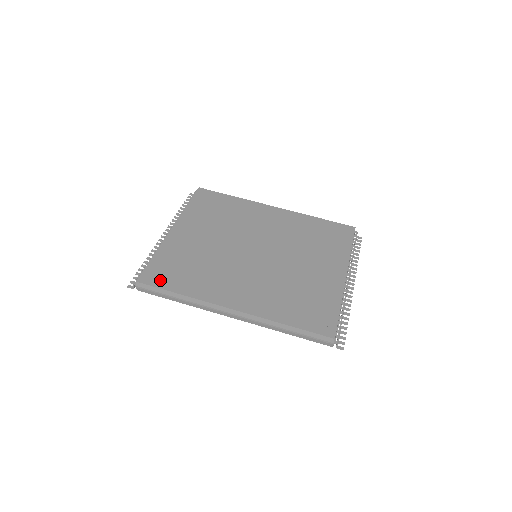
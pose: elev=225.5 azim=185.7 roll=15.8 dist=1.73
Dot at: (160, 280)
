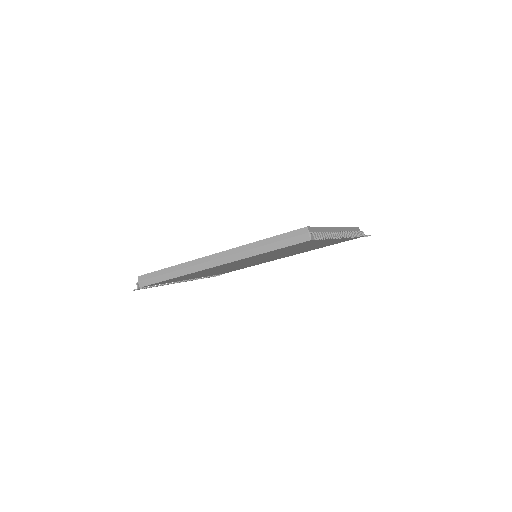
Dot at: occluded
